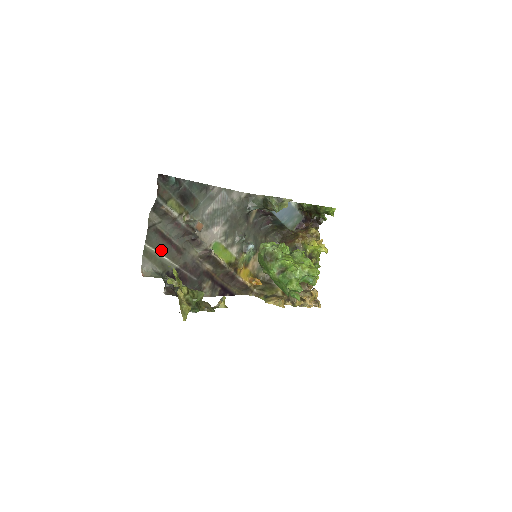
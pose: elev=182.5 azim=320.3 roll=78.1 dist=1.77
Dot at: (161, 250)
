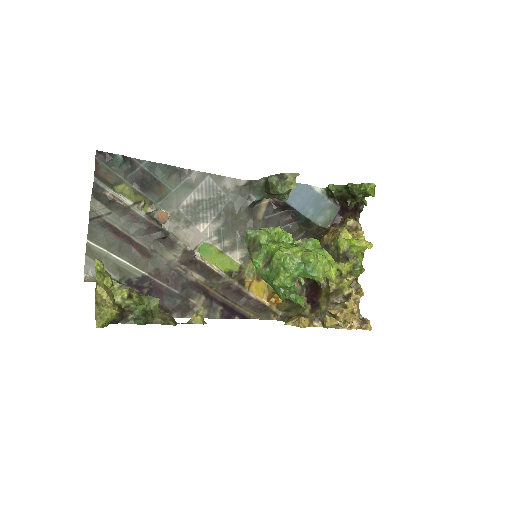
Dot at: (115, 250)
